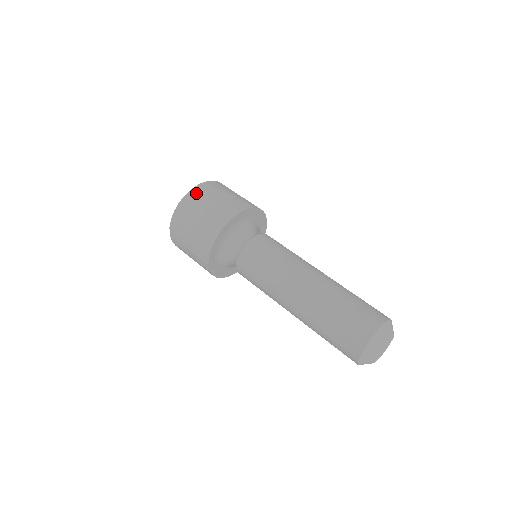
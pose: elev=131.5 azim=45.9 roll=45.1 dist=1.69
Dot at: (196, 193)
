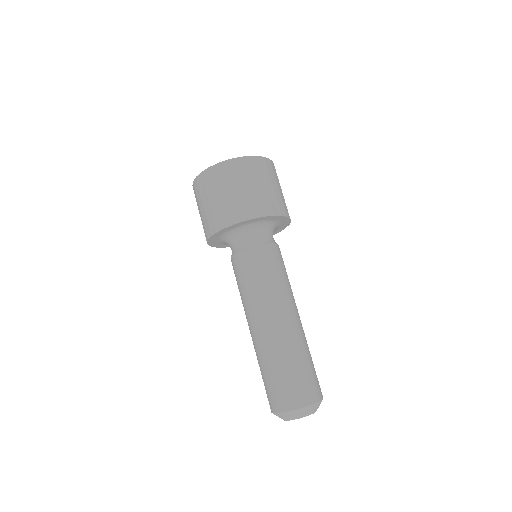
Dot at: (238, 165)
